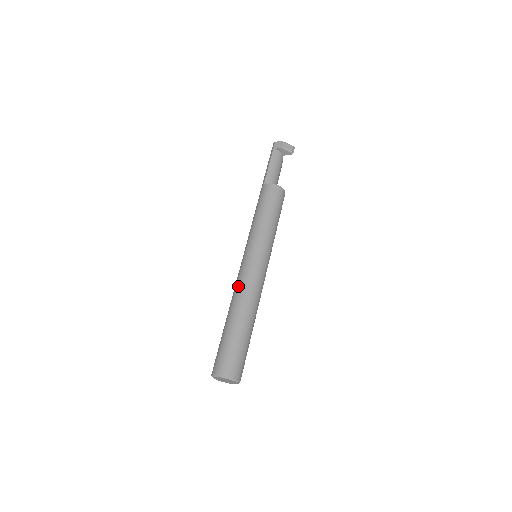
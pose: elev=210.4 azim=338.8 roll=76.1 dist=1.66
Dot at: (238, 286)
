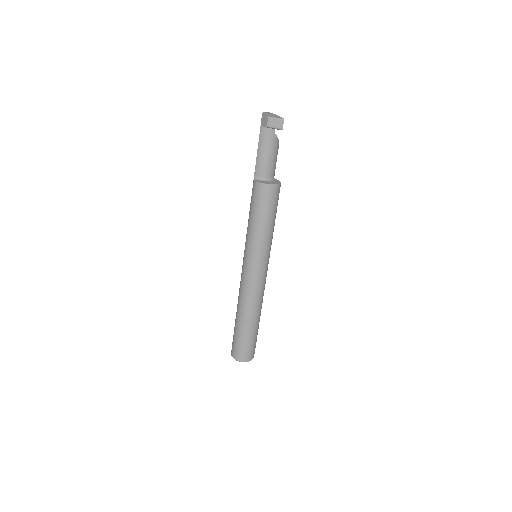
Dot at: (239, 289)
